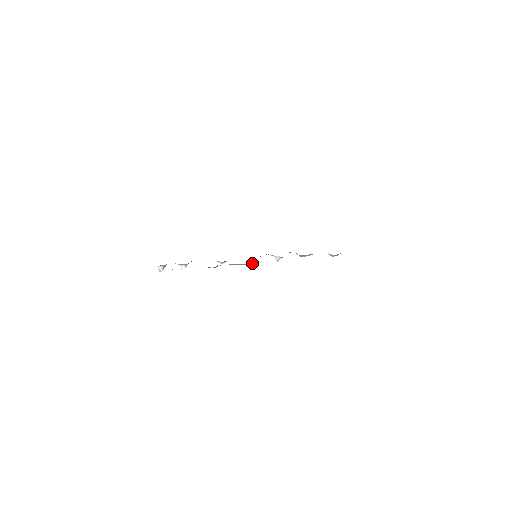
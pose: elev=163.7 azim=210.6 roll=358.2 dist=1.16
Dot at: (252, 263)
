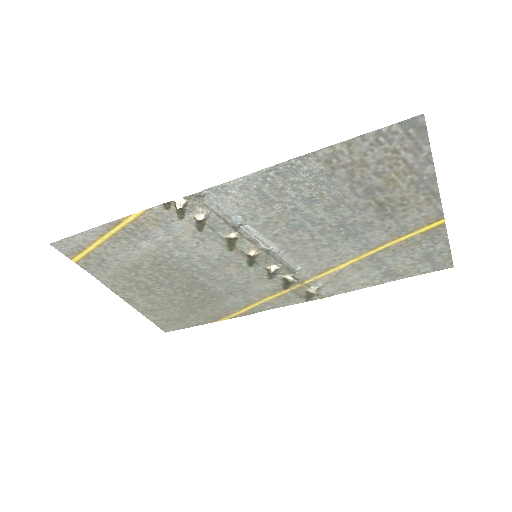
Dot at: (267, 242)
